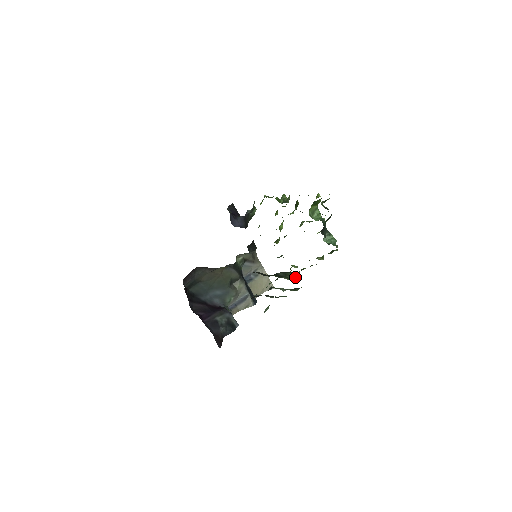
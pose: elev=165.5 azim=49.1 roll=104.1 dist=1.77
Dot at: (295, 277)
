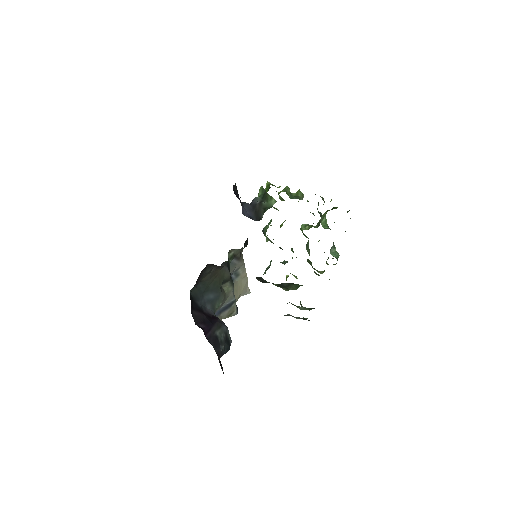
Dot at: (293, 289)
